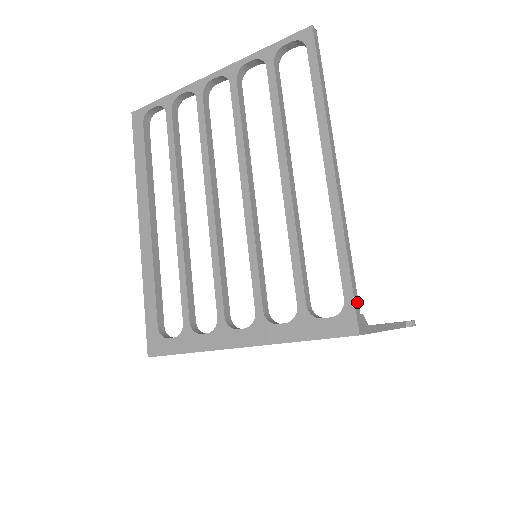
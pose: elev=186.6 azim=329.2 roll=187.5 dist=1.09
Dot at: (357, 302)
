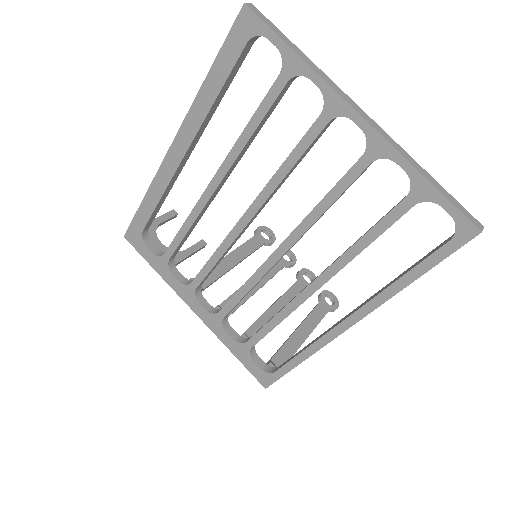
Dot at: occluded
